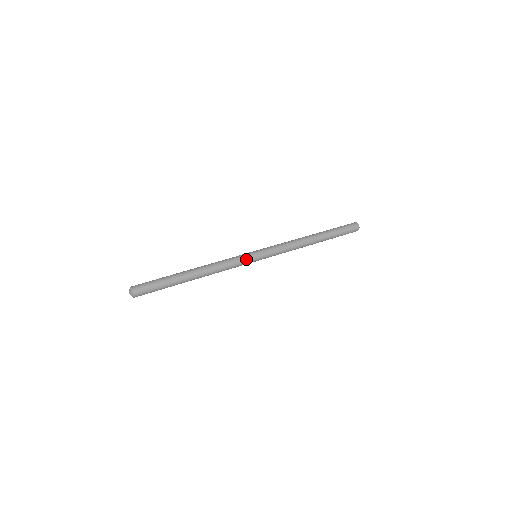
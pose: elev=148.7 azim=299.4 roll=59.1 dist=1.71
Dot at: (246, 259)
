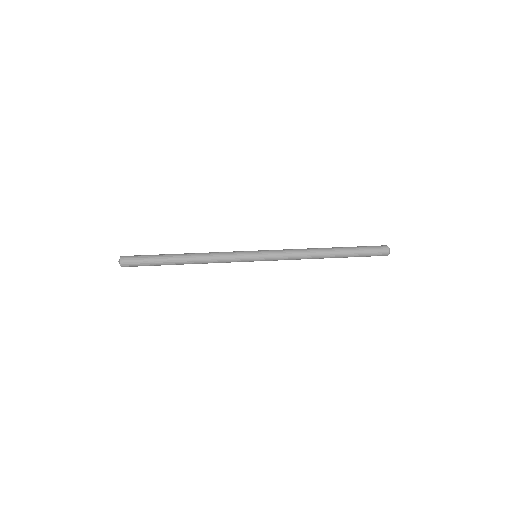
Dot at: (242, 257)
